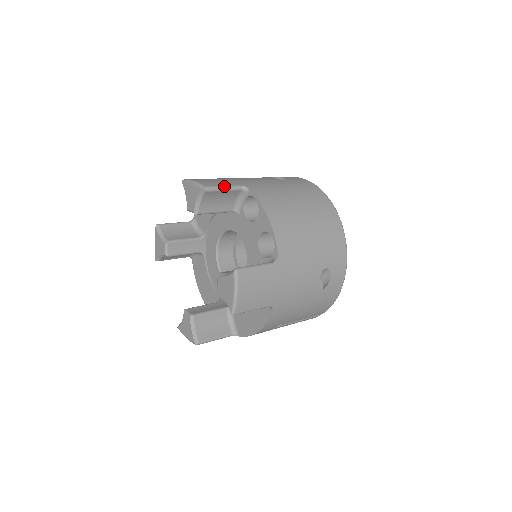
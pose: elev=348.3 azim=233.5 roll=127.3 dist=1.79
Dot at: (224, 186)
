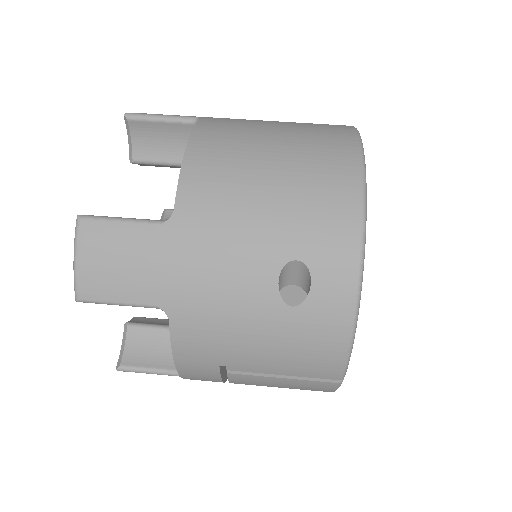
Dot at: (161, 115)
